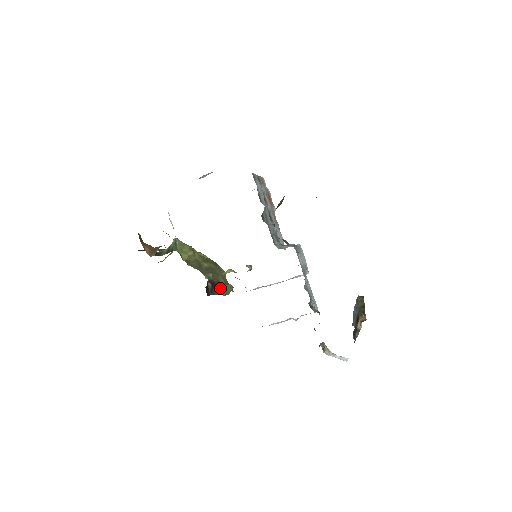
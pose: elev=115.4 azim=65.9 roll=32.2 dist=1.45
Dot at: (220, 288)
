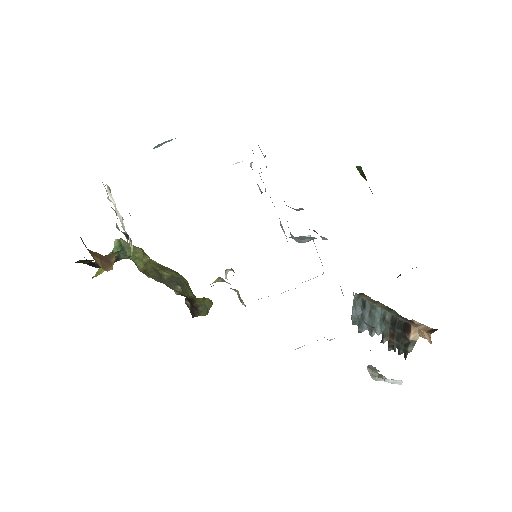
Dot at: (200, 306)
